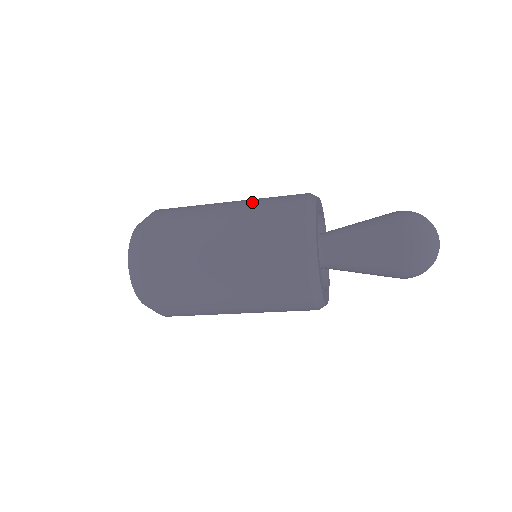
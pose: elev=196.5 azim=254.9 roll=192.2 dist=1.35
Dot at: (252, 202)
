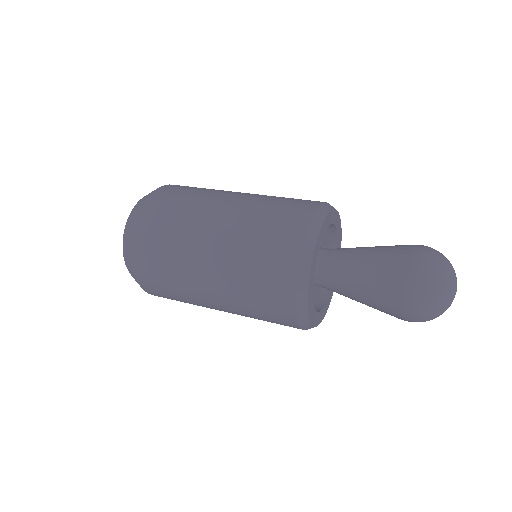
Dot at: (235, 288)
